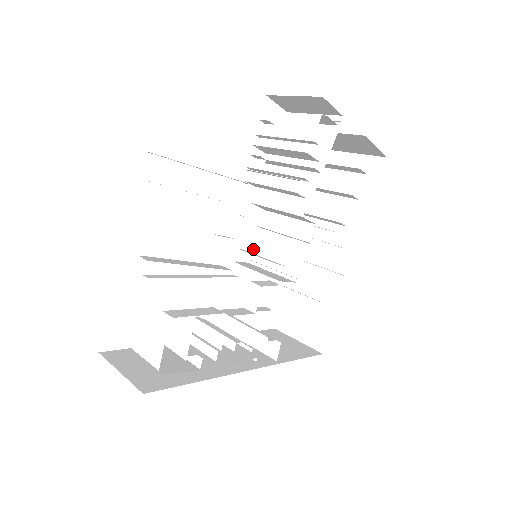
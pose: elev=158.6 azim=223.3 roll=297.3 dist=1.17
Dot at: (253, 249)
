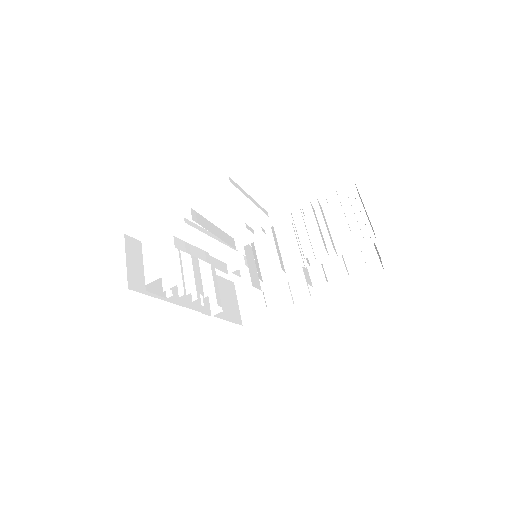
Dot at: (262, 243)
